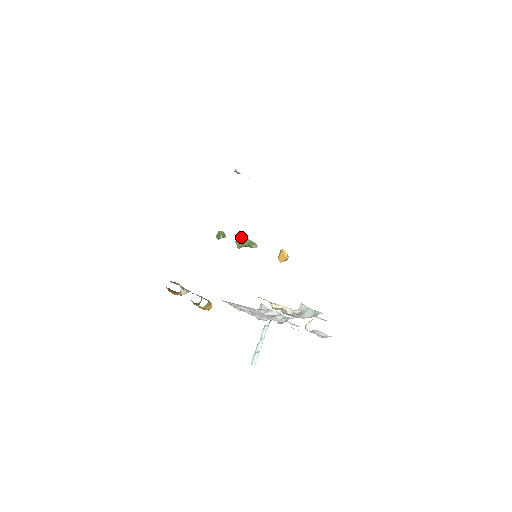
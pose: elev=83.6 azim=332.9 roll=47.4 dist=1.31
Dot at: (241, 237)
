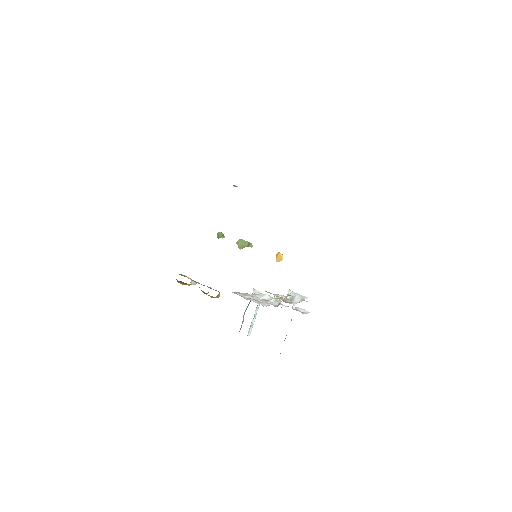
Dot at: (241, 239)
